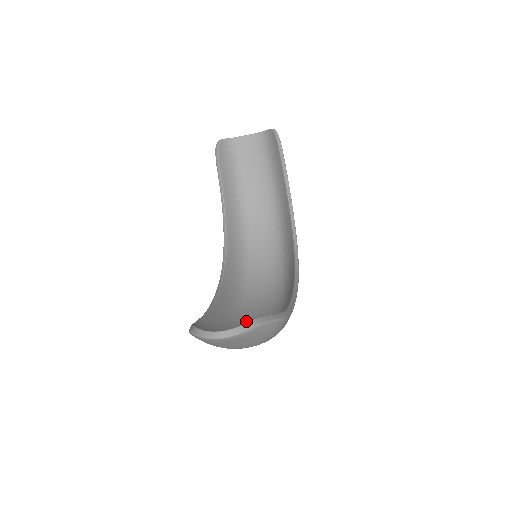
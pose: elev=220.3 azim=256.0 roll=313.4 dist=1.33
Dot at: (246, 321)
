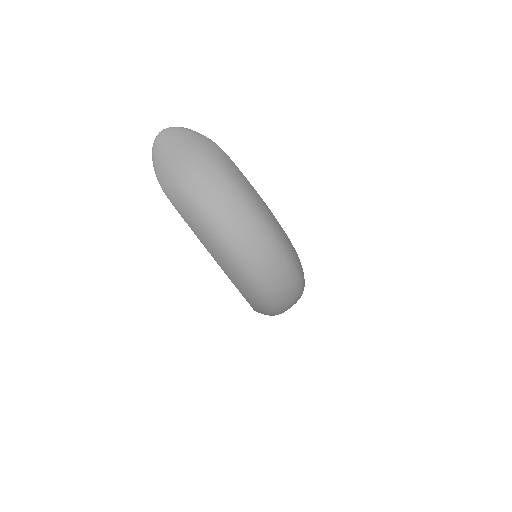
Dot at: (230, 234)
